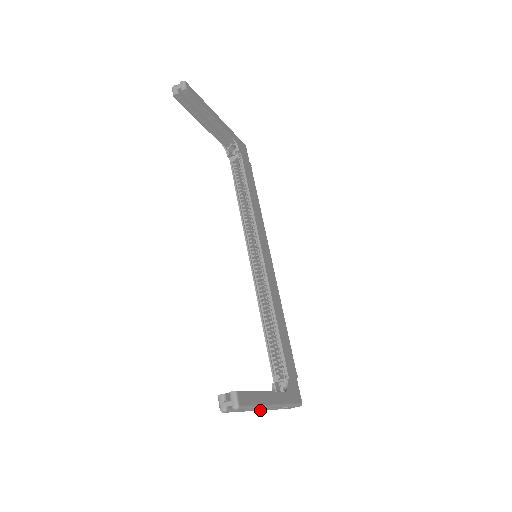
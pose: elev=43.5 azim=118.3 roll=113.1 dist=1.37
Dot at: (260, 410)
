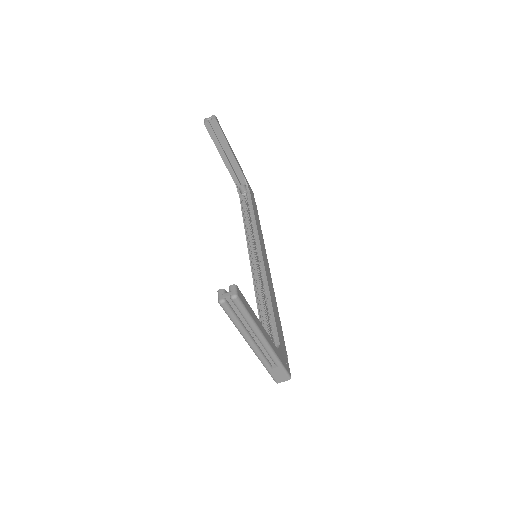
Dot at: (252, 346)
